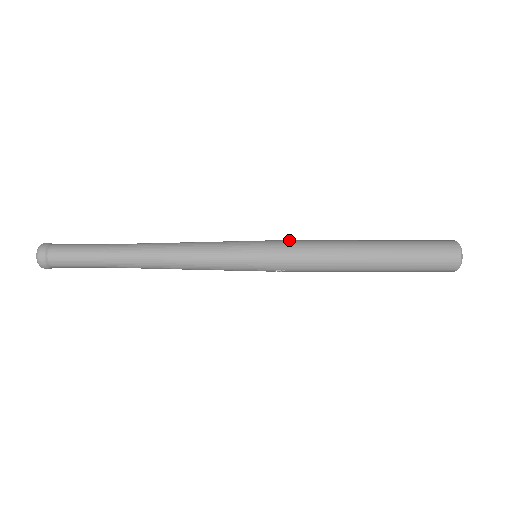
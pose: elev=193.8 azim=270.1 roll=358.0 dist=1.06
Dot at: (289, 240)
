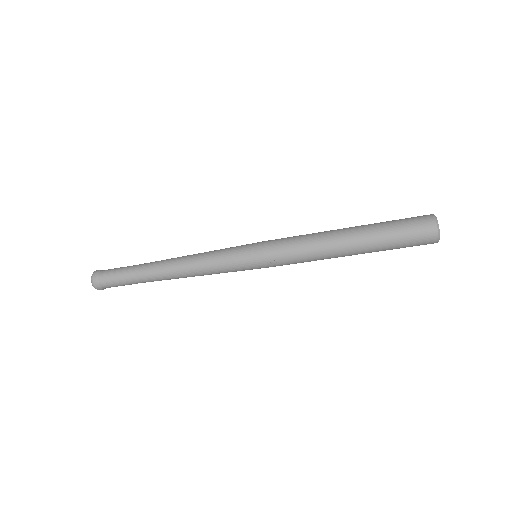
Dot at: occluded
